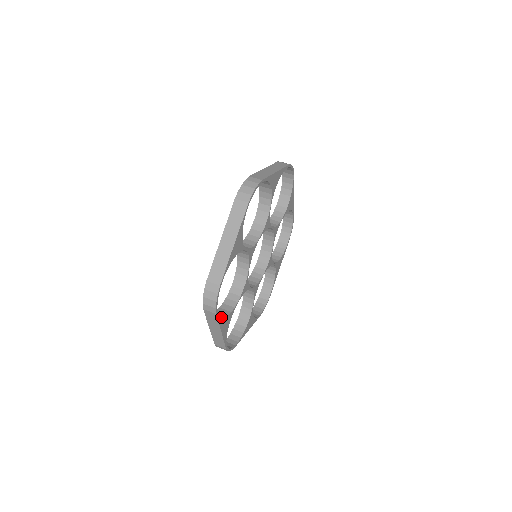
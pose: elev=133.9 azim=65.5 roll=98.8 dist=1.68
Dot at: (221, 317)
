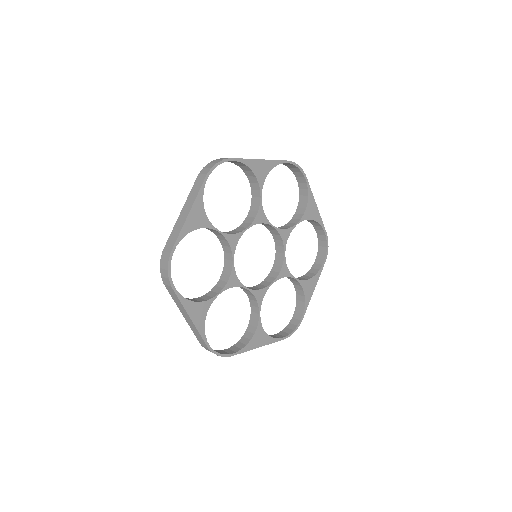
Dot at: (188, 299)
